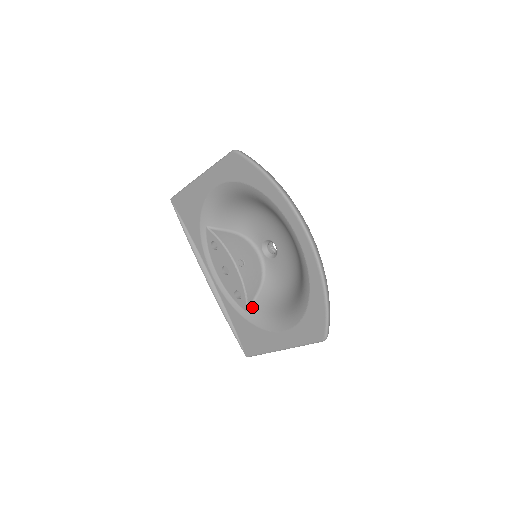
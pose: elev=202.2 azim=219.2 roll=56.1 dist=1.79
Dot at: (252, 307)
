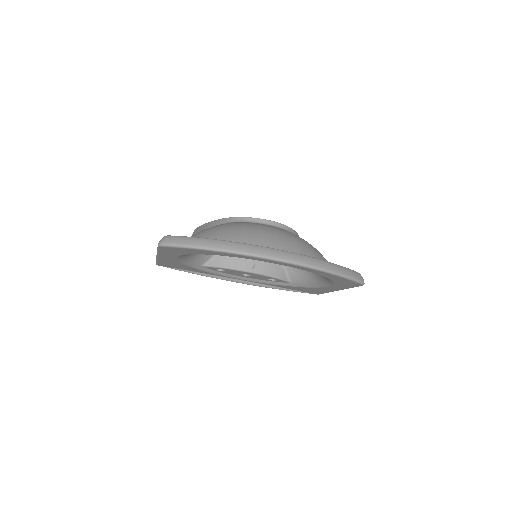
Dot at: (290, 278)
